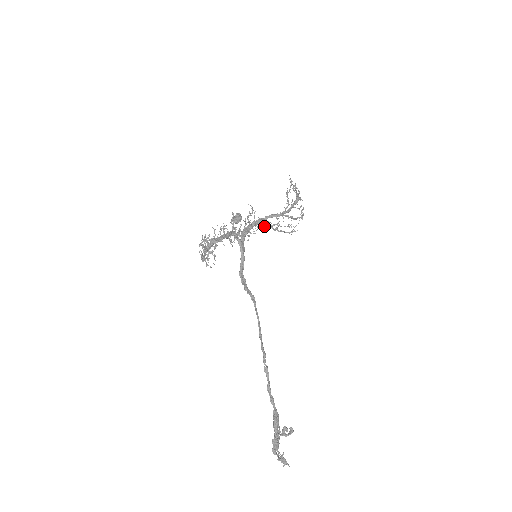
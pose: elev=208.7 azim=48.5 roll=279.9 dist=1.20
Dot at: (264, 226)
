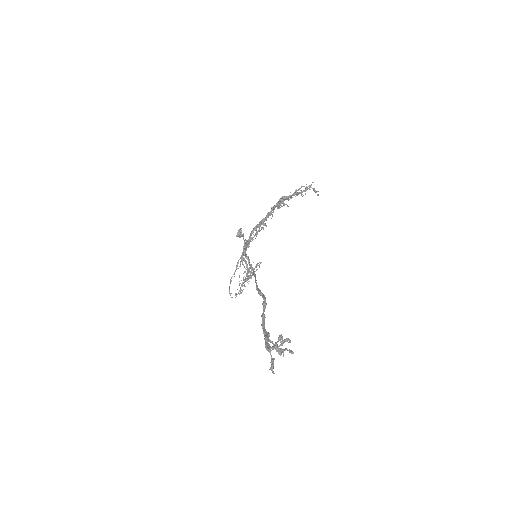
Dot at: (242, 260)
